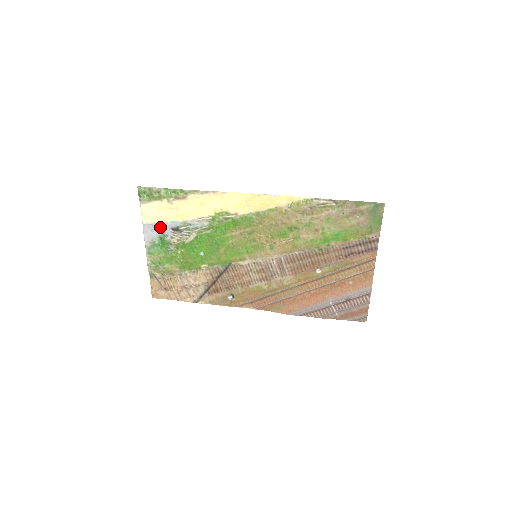
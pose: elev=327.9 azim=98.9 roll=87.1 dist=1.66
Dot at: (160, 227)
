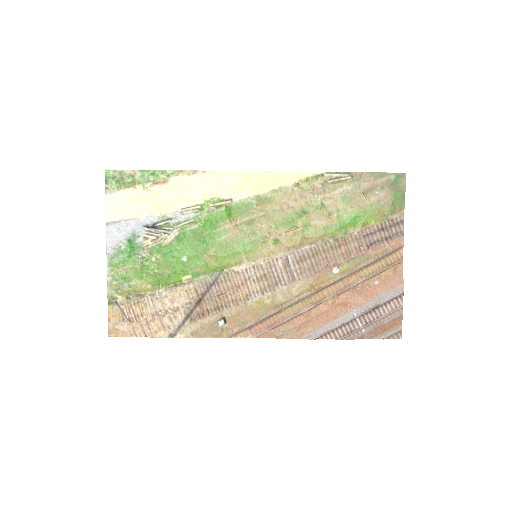
Dot at: (130, 225)
